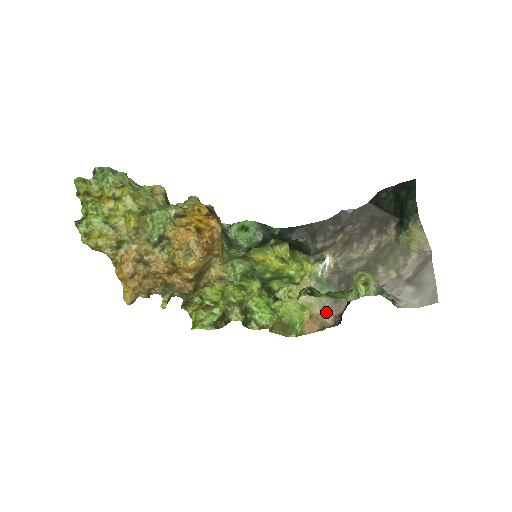
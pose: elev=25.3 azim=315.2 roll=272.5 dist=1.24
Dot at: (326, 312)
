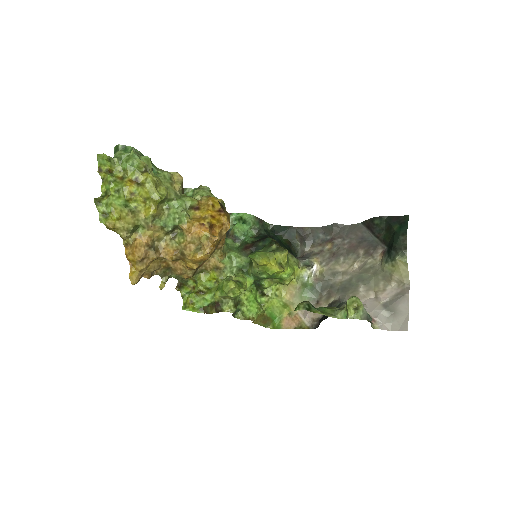
Dot at: (305, 313)
